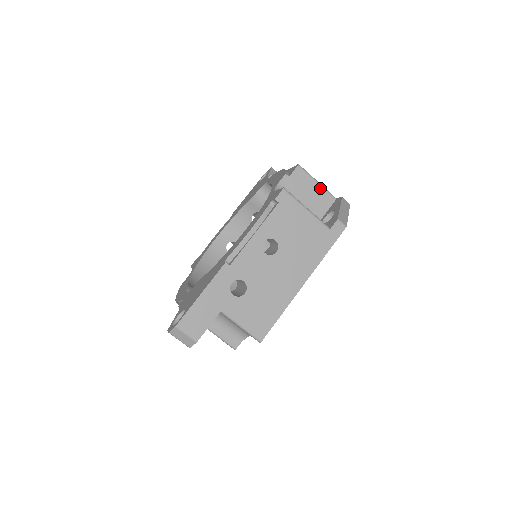
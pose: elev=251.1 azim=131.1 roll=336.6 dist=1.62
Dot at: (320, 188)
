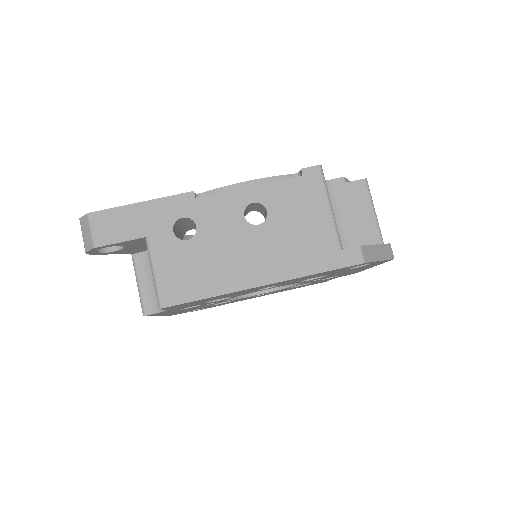
Dot at: (373, 220)
